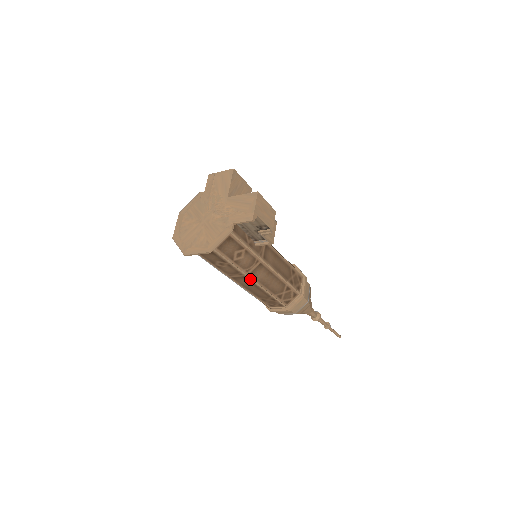
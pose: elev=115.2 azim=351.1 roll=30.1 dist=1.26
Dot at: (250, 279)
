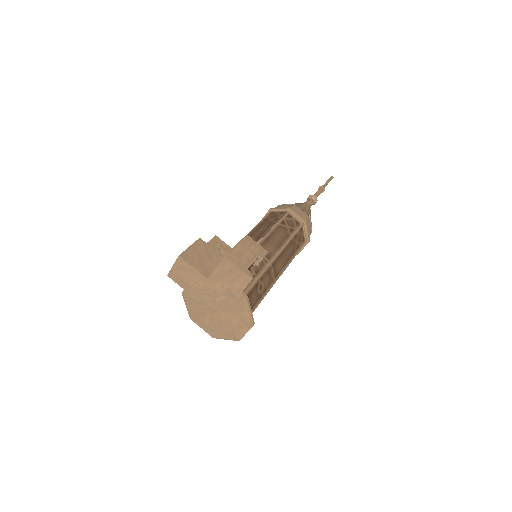
Dot at: (278, 278)
